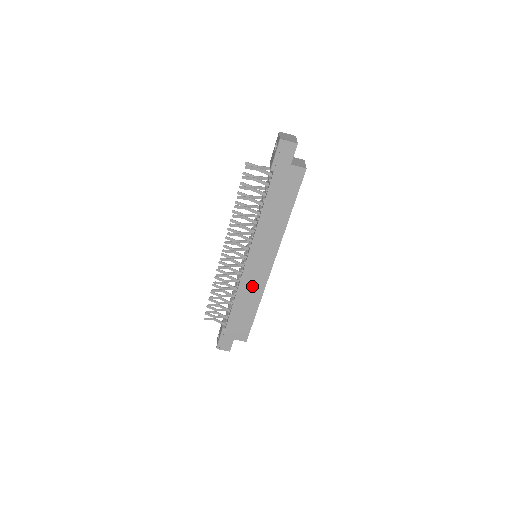
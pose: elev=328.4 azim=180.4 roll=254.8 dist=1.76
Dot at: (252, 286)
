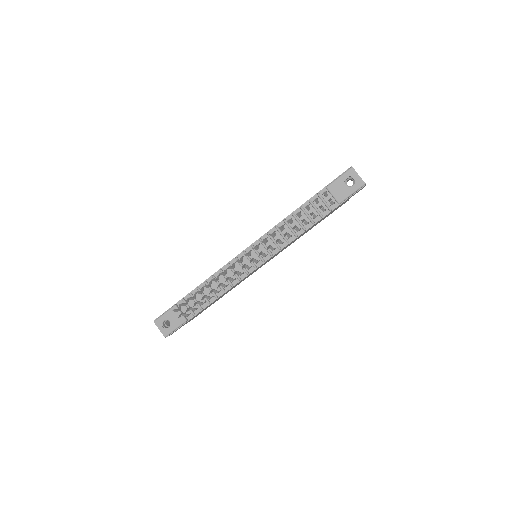
Dot at: occluded
